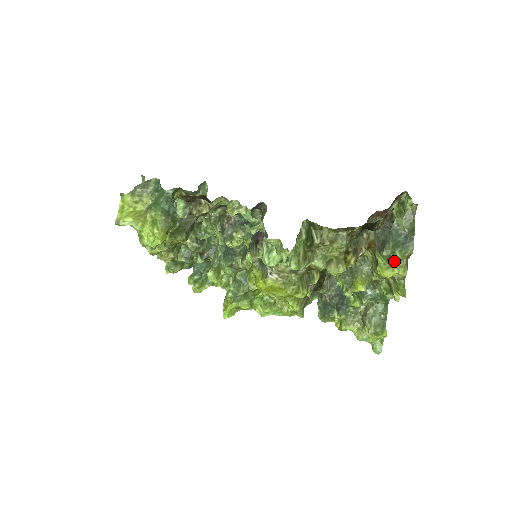
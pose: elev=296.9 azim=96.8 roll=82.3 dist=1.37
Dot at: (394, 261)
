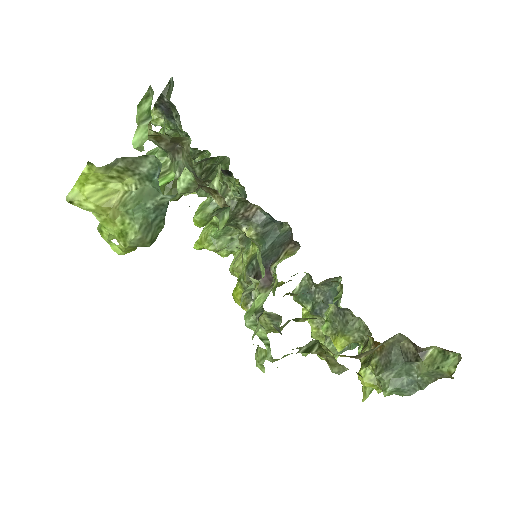
Dot at: (380, 384)
